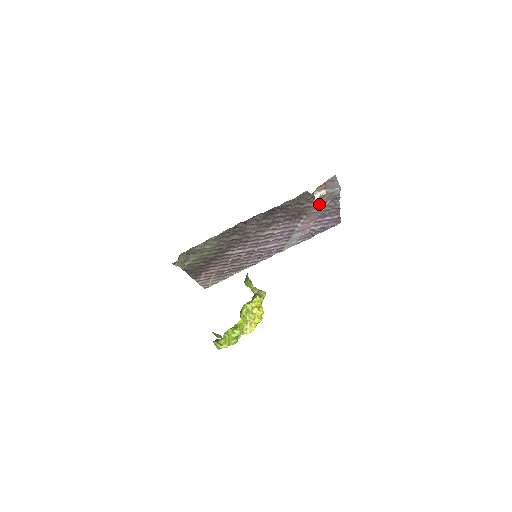
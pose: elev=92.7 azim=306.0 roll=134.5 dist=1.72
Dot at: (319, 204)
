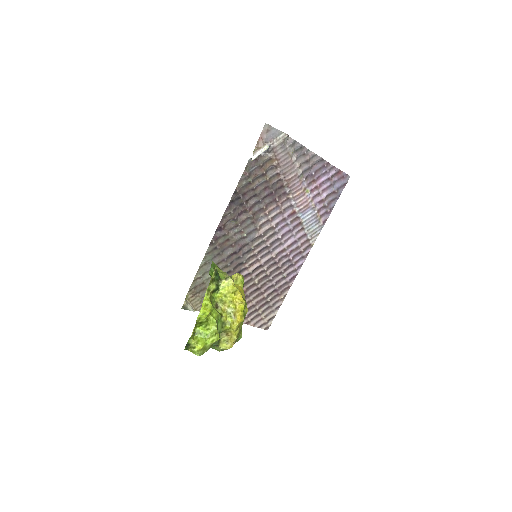
Dot at: (284, 165)
